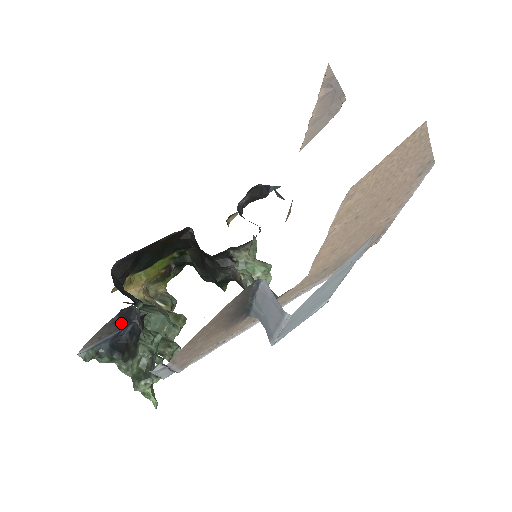
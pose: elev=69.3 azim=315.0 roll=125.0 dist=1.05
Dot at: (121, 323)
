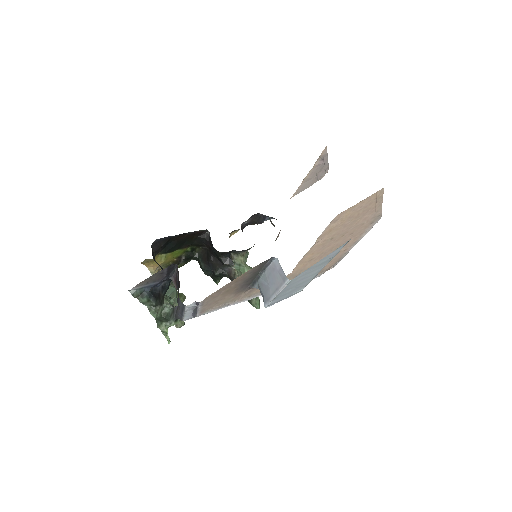
Dot at: (164, 276)
